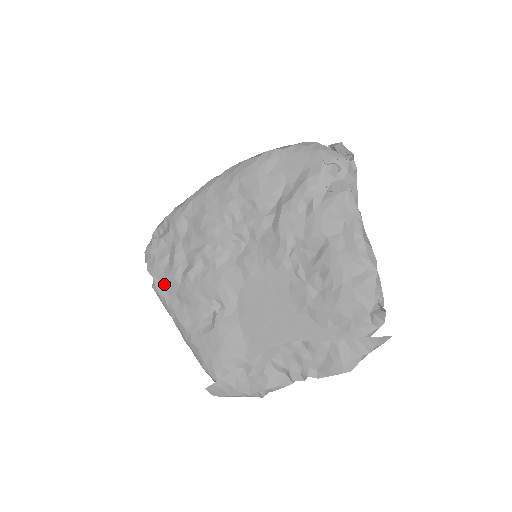
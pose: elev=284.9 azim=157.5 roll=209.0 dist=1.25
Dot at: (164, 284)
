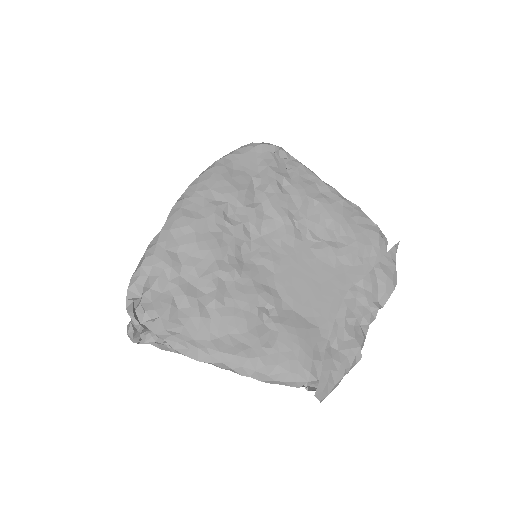
Dot at: (189, 333)
